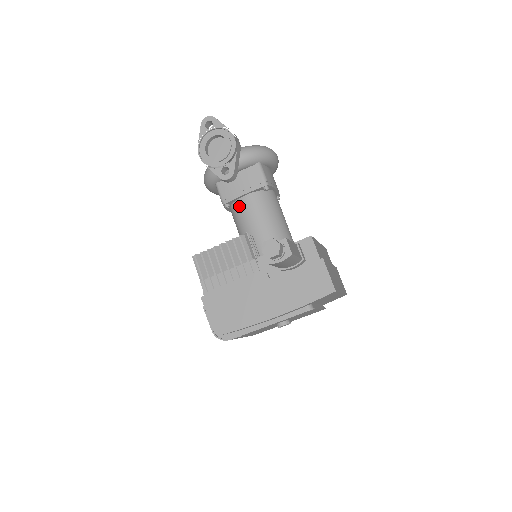
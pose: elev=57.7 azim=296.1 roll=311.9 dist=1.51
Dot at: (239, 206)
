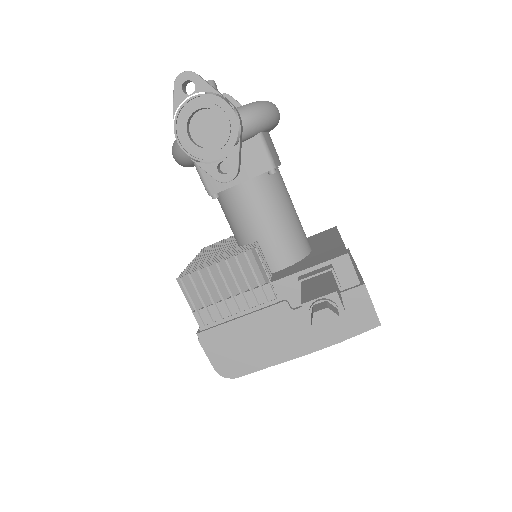
Dot at: (233, 197)
